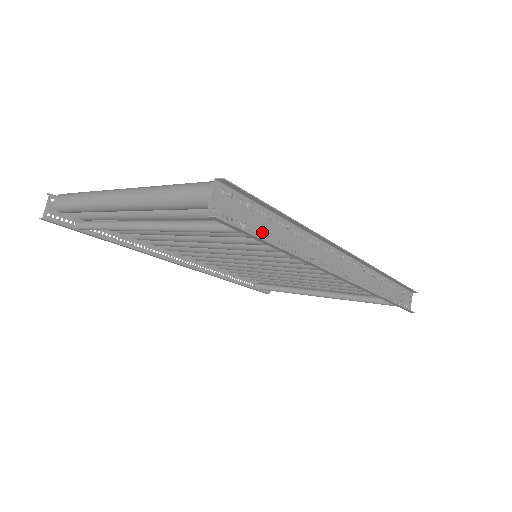
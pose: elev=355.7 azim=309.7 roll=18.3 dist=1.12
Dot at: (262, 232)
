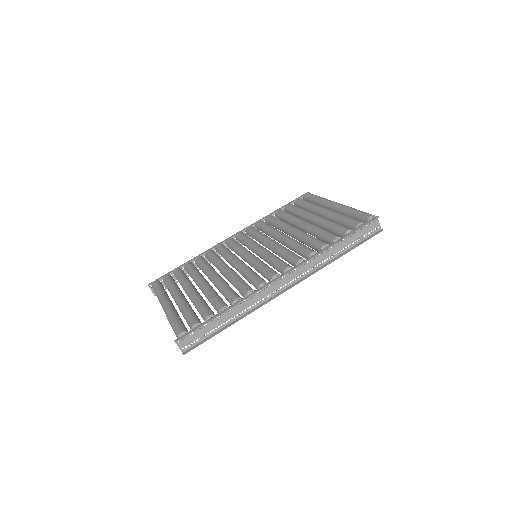
Dot at: occluded
